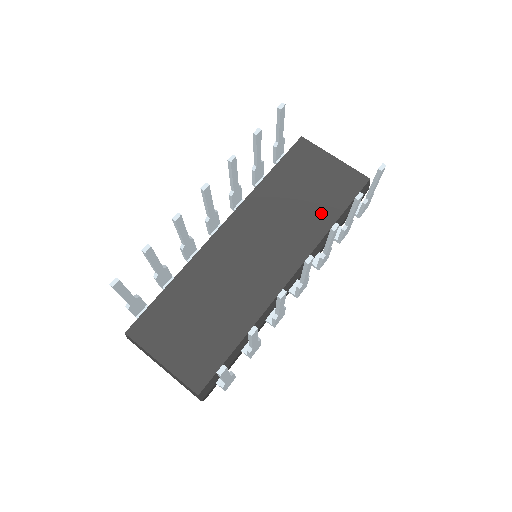
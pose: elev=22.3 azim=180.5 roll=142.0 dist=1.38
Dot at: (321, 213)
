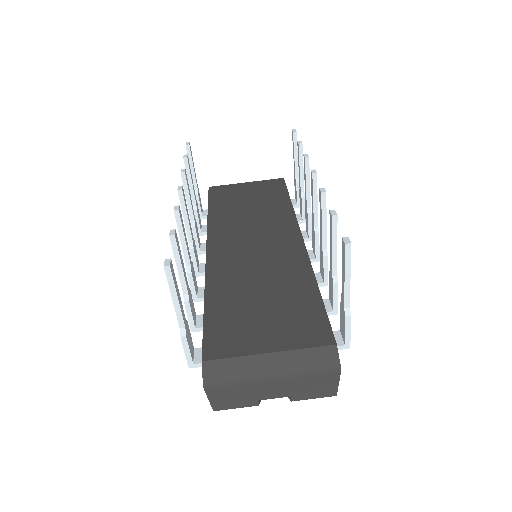
Dot at: (275, 204)
